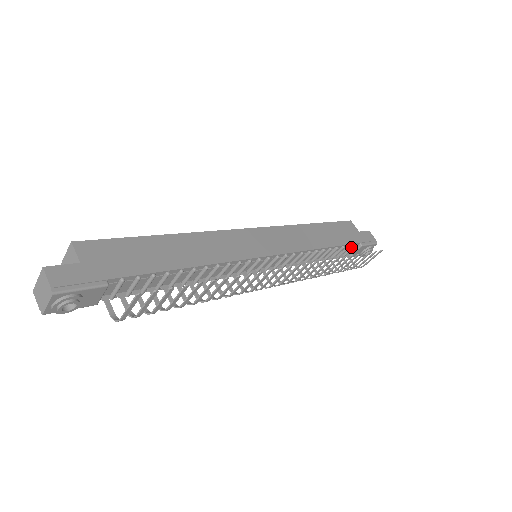
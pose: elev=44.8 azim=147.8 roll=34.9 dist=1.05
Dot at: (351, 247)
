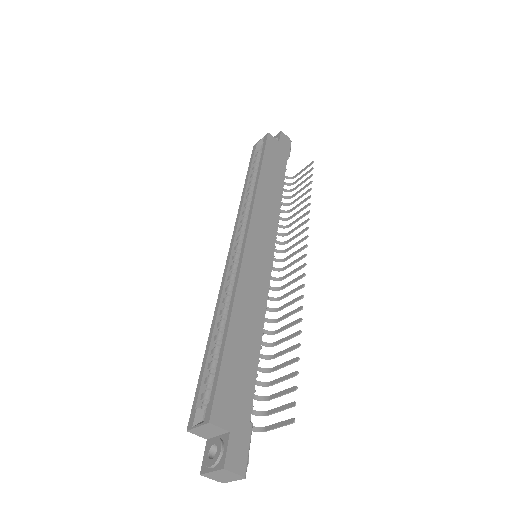
Dot at: occluded
